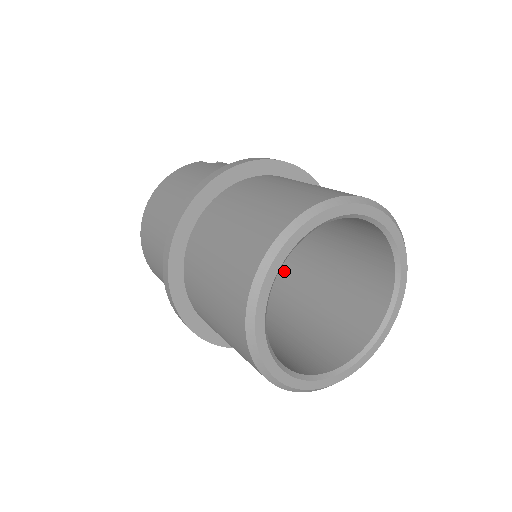
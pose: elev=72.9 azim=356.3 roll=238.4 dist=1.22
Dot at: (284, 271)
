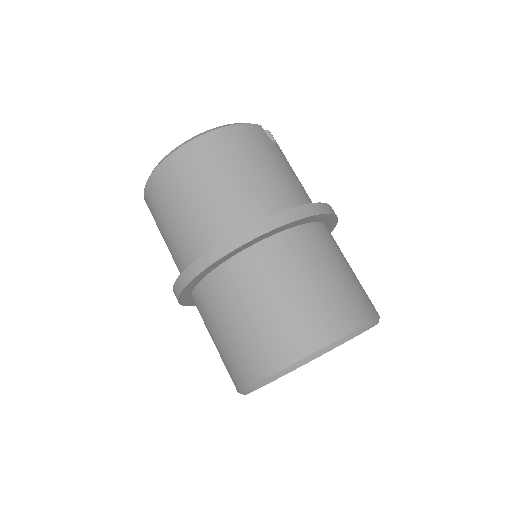
Dot at: occluded
